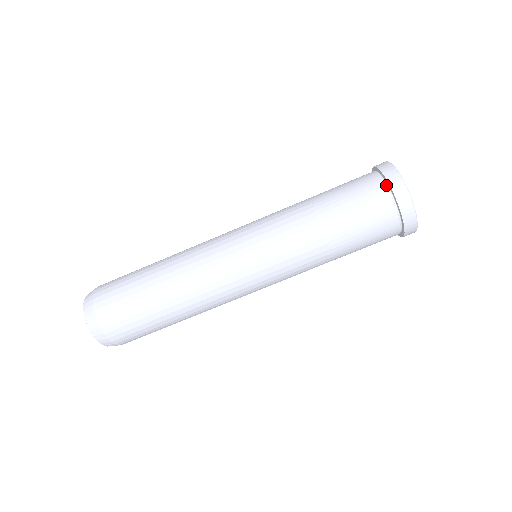
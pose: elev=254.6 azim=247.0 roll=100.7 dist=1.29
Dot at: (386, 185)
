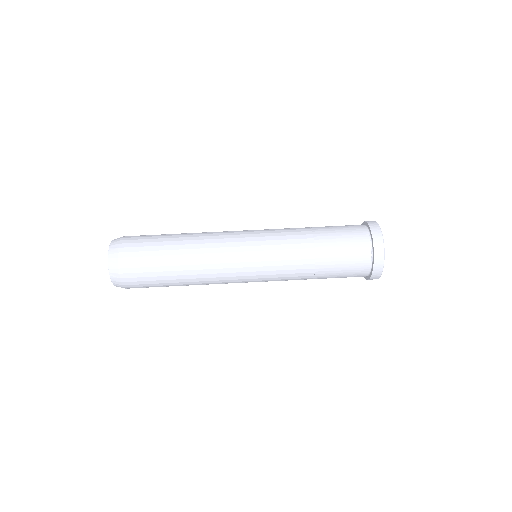
Dot at: (366, 227)
